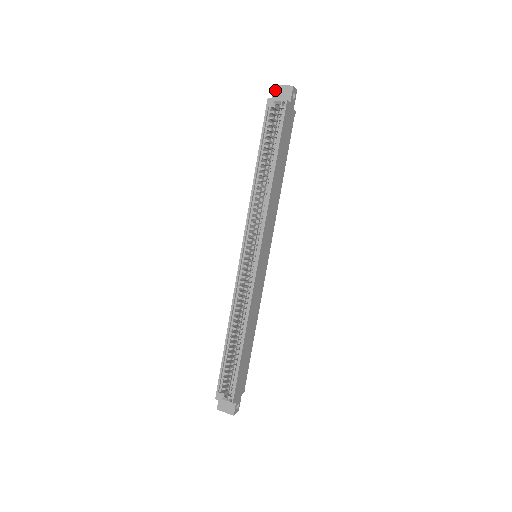
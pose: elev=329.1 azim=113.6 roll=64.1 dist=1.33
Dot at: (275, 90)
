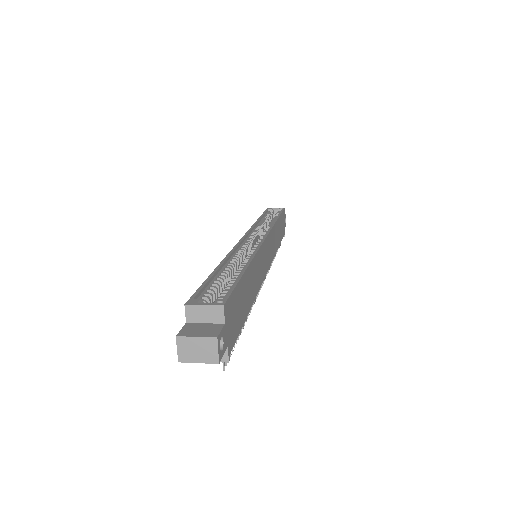
Dot at: occluded
